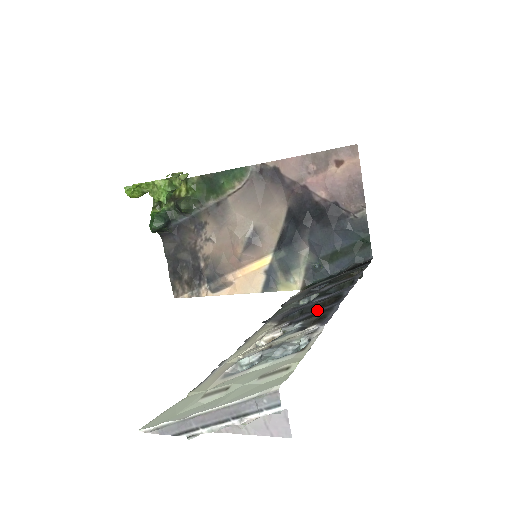
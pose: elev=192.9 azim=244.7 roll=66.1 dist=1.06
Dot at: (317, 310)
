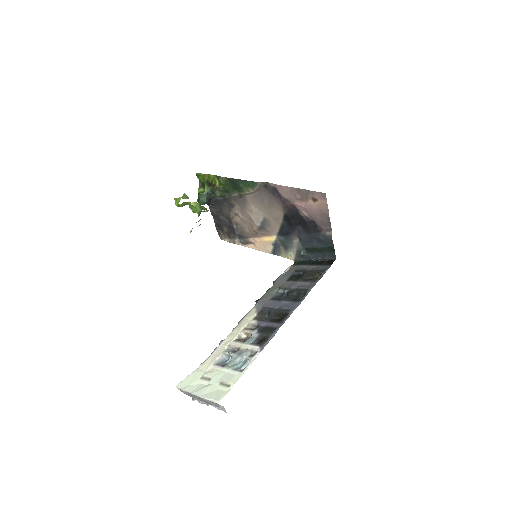
Dot at: (272, 323)
